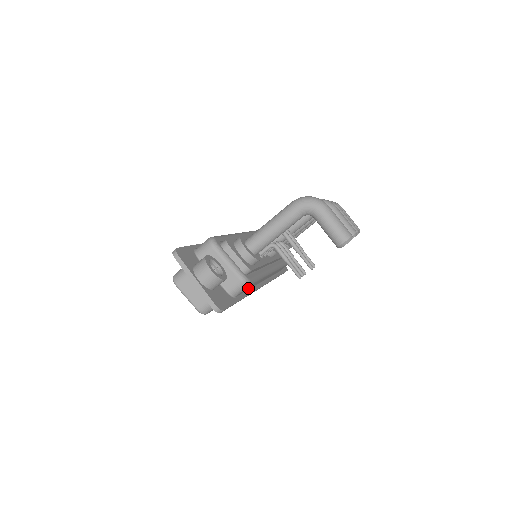
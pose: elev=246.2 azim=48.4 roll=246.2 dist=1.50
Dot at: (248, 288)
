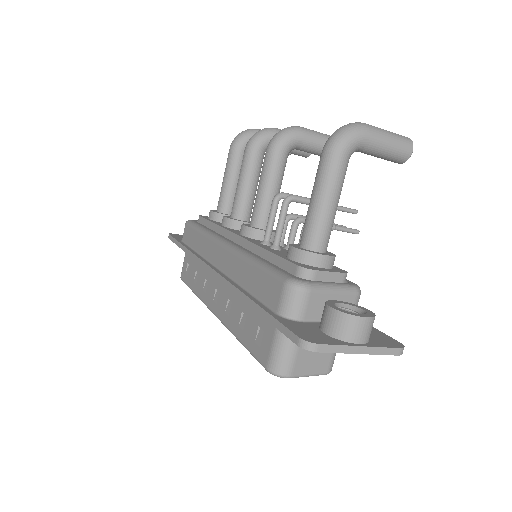
Dot at: occluded
